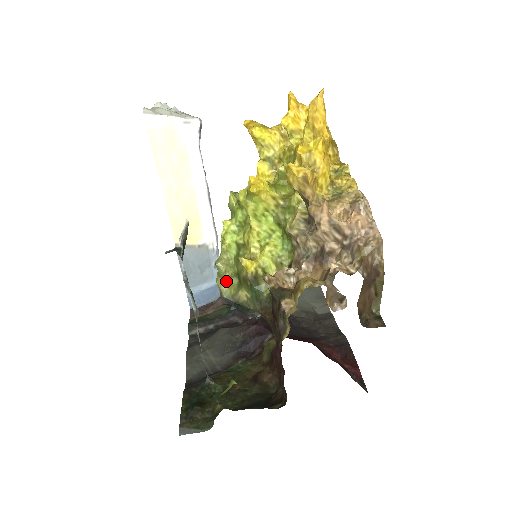
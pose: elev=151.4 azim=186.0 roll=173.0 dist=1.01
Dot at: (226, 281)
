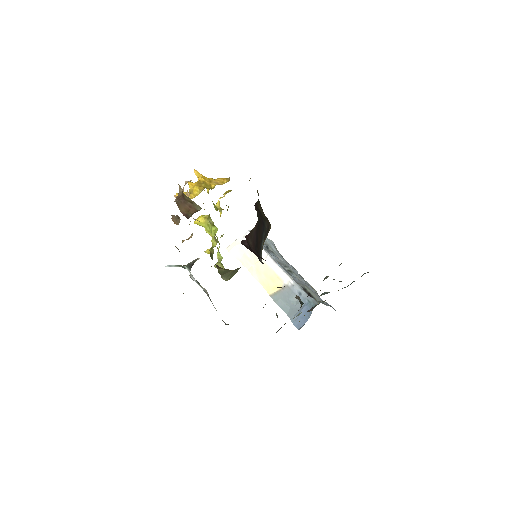
Dot at: occluded
